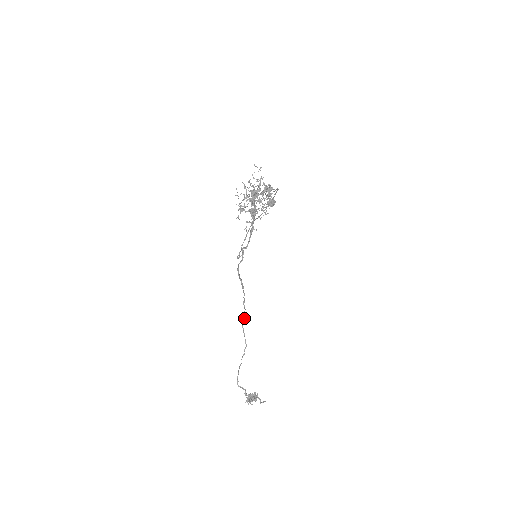
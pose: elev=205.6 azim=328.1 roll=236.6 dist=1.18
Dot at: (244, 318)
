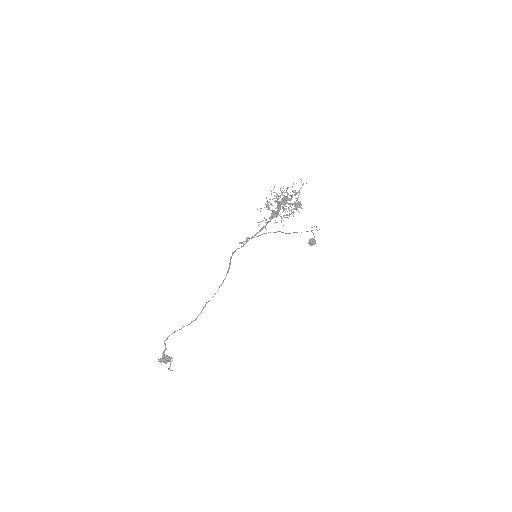
Dot at: occluded
